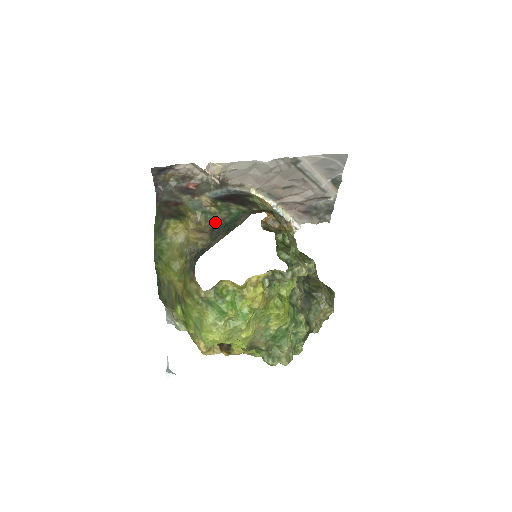
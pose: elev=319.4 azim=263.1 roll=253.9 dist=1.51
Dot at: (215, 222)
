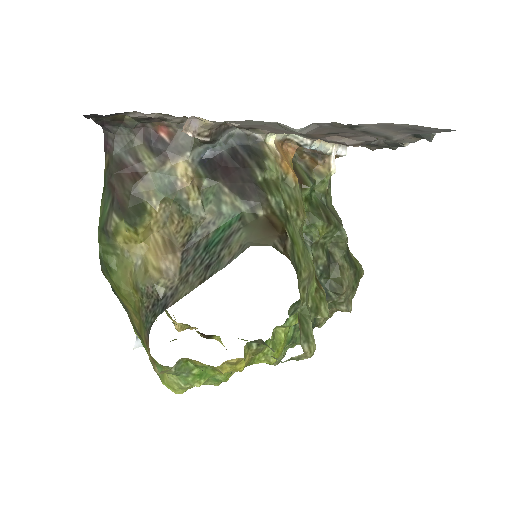
Dot at: (193, 227)
